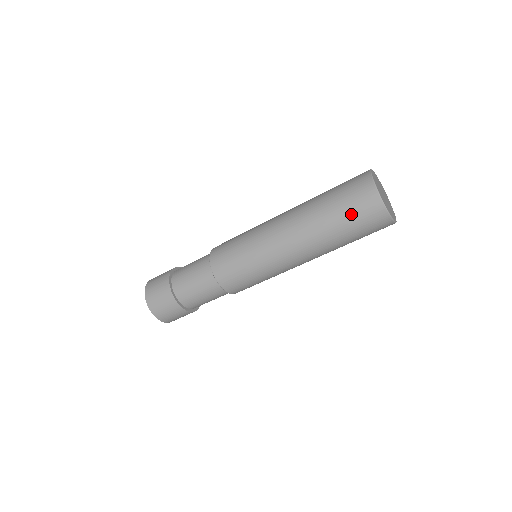
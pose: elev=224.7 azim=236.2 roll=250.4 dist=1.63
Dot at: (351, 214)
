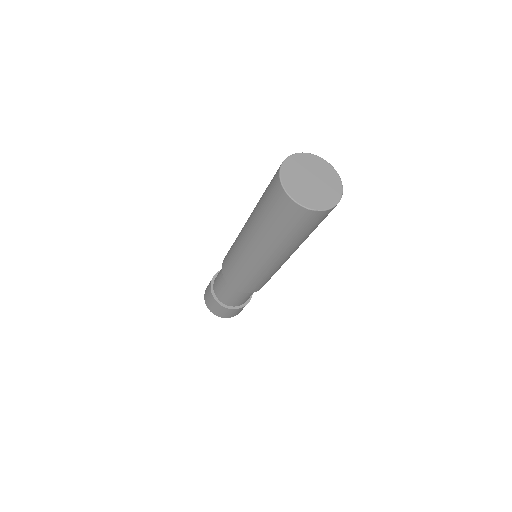
Dot at: (284, 223)
